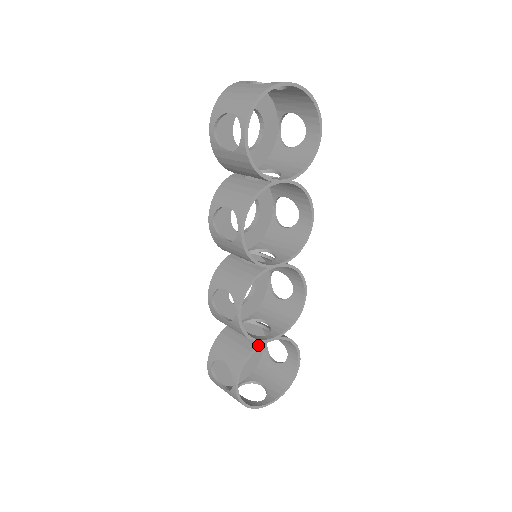
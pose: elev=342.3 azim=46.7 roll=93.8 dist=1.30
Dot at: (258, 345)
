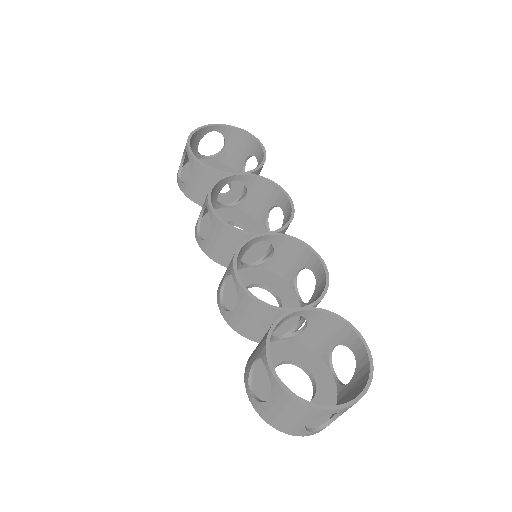
Dot at: (282, 315)
